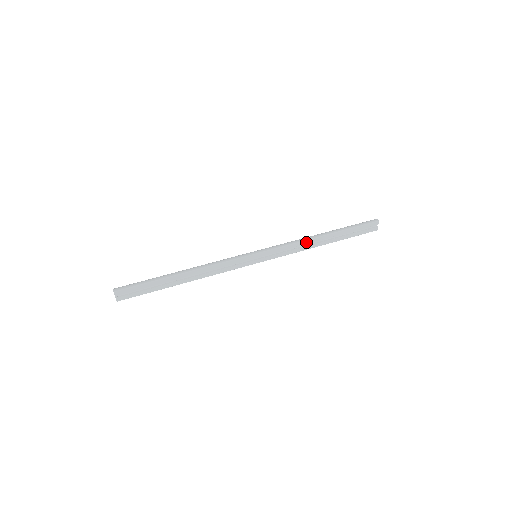
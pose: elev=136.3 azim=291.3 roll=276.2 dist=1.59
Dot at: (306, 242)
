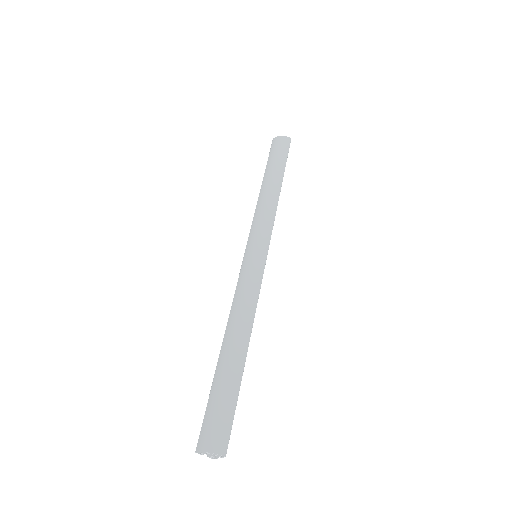
Dot at: (276, 206)
